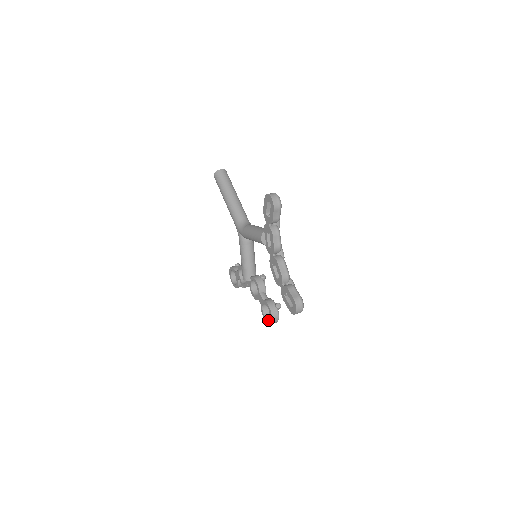
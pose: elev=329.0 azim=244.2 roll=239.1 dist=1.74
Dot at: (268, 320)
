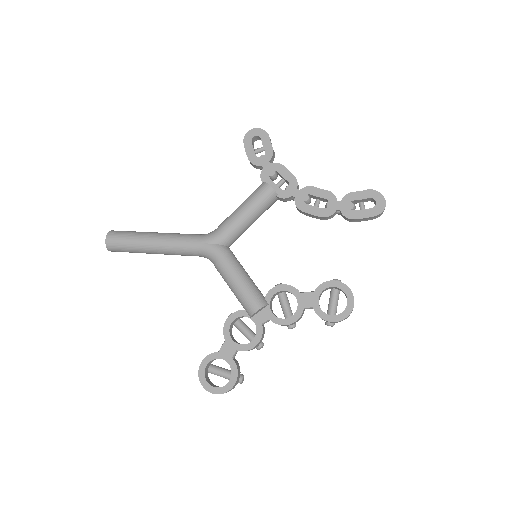
Dot at: occluded
